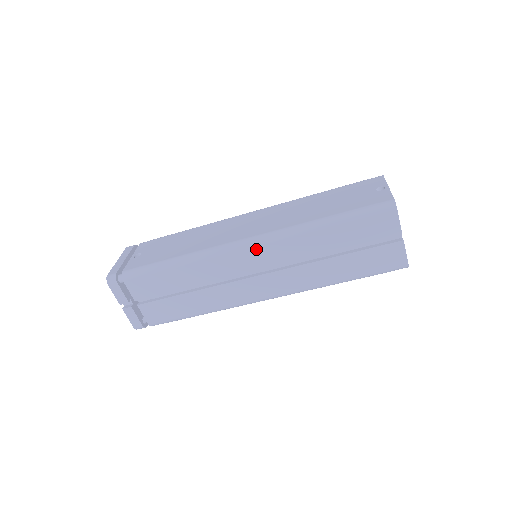
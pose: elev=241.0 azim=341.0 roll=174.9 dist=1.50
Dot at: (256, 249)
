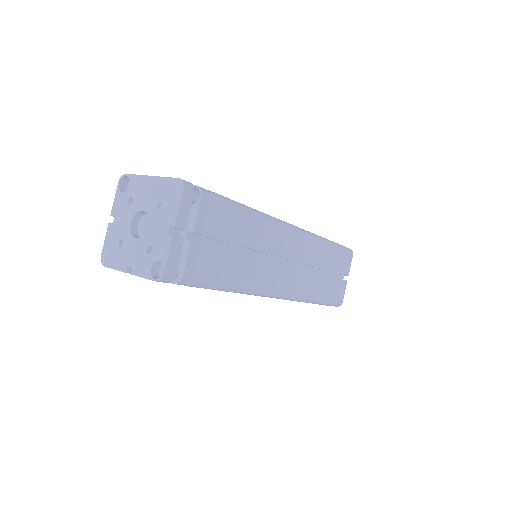
Dot at: (299, 237)
